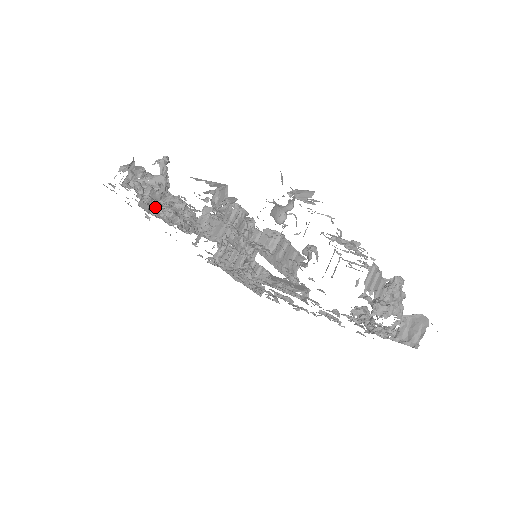
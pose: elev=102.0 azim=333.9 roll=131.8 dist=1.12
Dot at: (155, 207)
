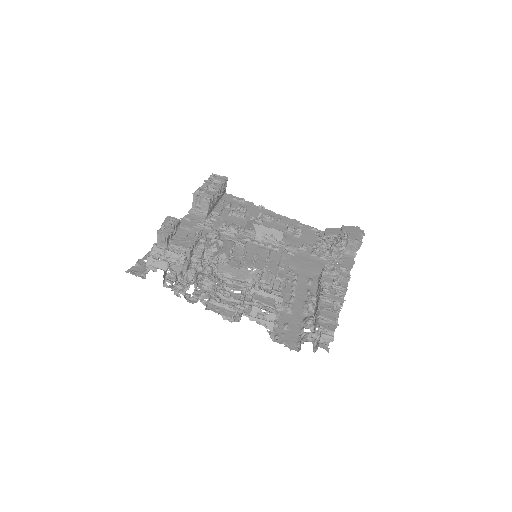
Dot at: occluded
